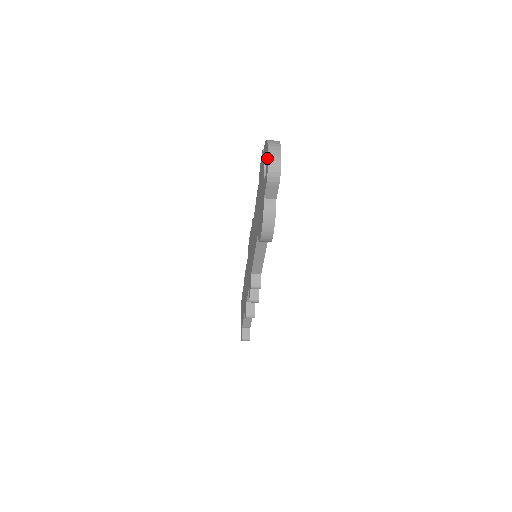
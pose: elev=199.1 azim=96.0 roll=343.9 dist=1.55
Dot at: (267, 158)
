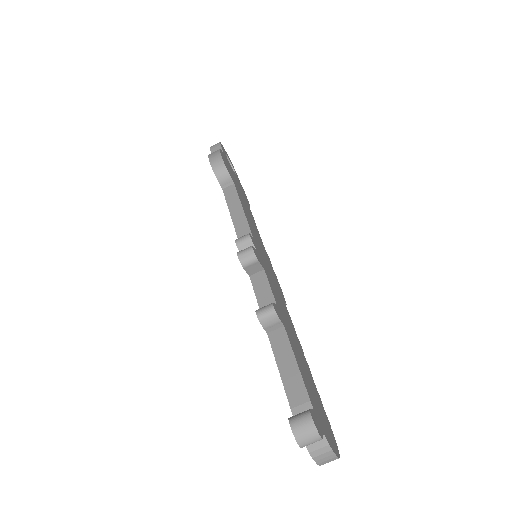
Dot at: occluded
